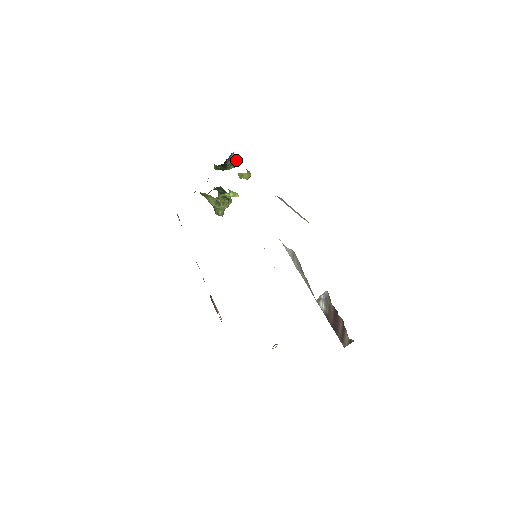
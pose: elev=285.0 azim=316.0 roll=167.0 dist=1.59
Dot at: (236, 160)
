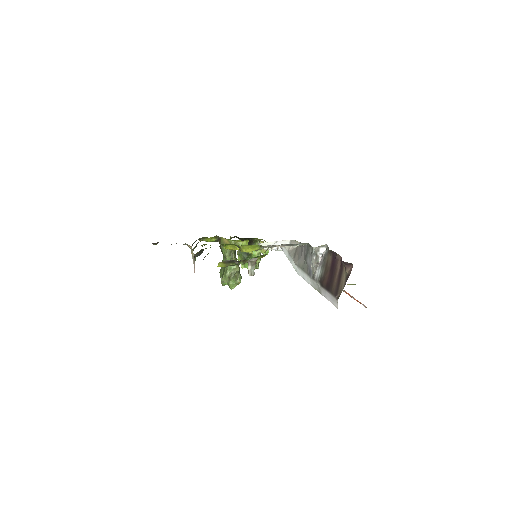
Dot at: occluded
